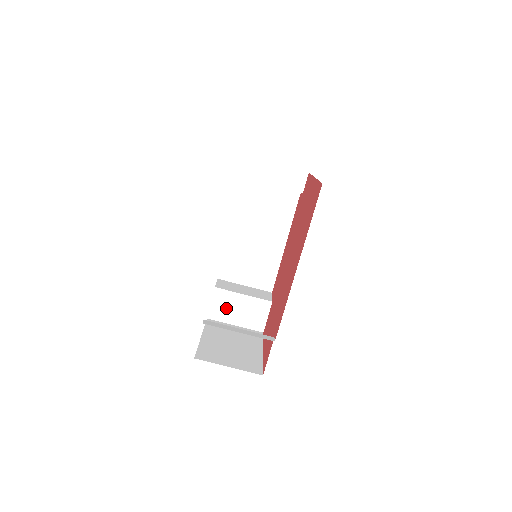
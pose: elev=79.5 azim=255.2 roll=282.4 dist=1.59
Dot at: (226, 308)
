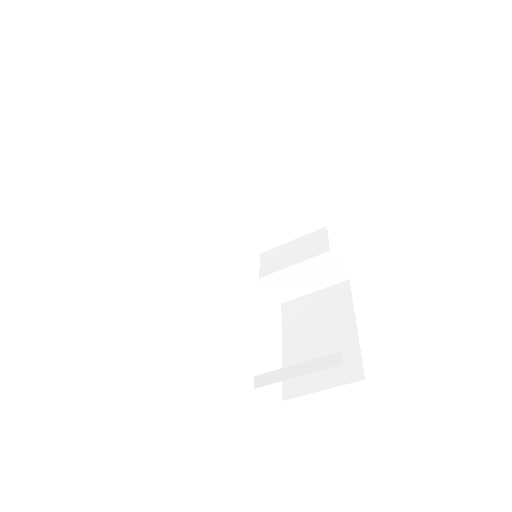
Dot at: (289, 286)
